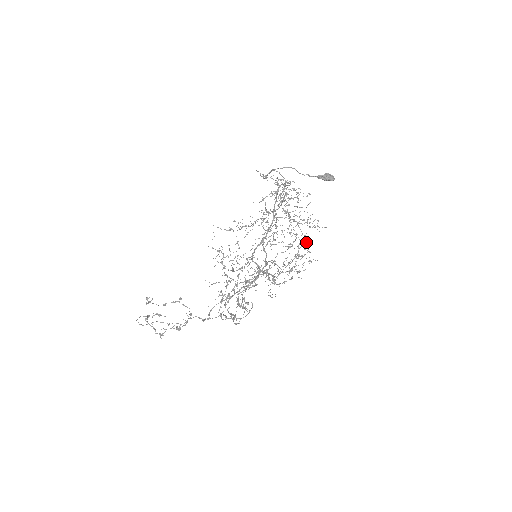
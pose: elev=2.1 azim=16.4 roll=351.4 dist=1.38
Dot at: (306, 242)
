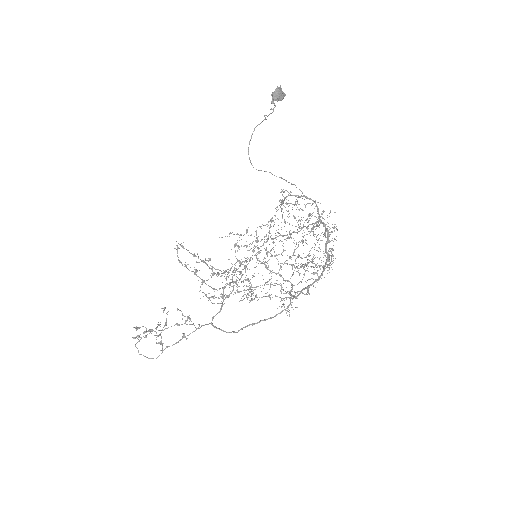
Dot at: occluded
